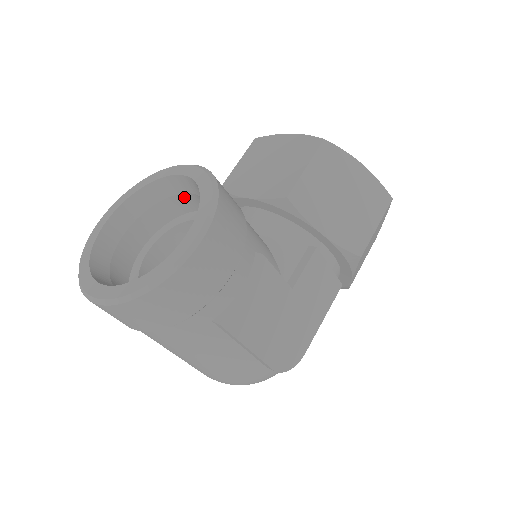
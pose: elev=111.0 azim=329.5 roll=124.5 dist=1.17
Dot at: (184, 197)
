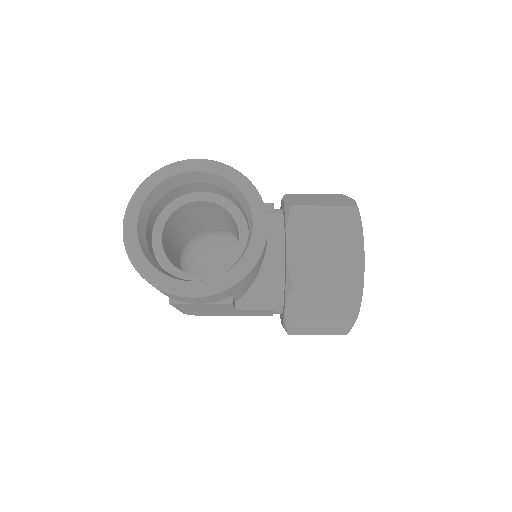
Dot at: (247, 218)
